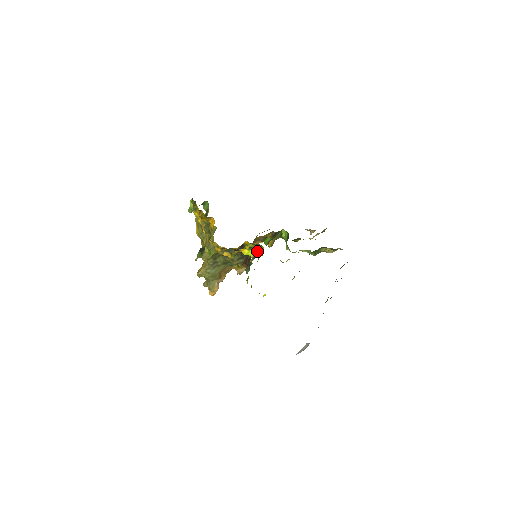
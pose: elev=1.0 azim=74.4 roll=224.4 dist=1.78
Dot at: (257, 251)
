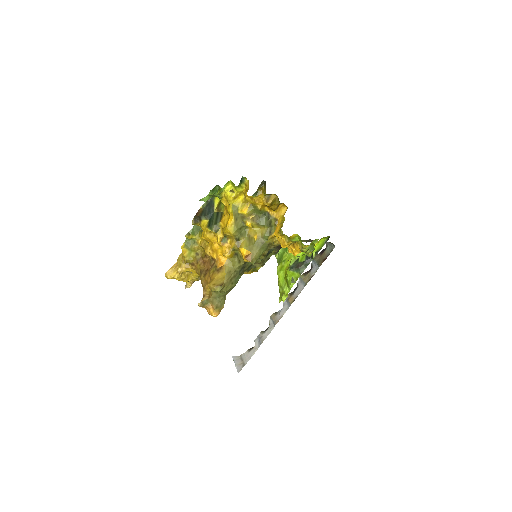
Dot at: (322, 243)
